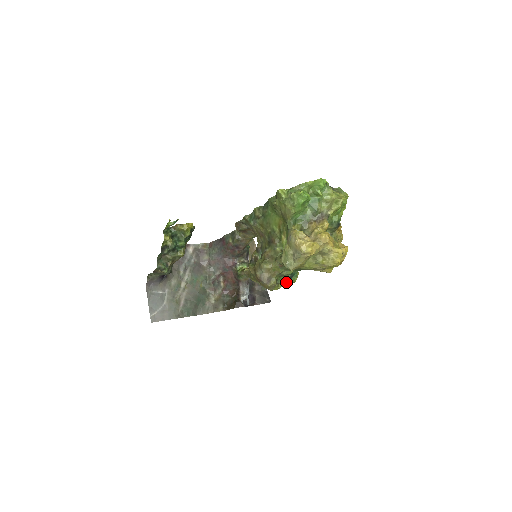
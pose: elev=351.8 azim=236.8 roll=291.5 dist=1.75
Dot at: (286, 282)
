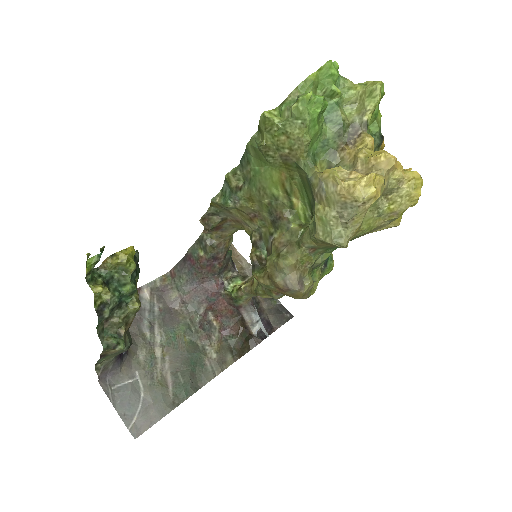
Dot at: (321, 275)
